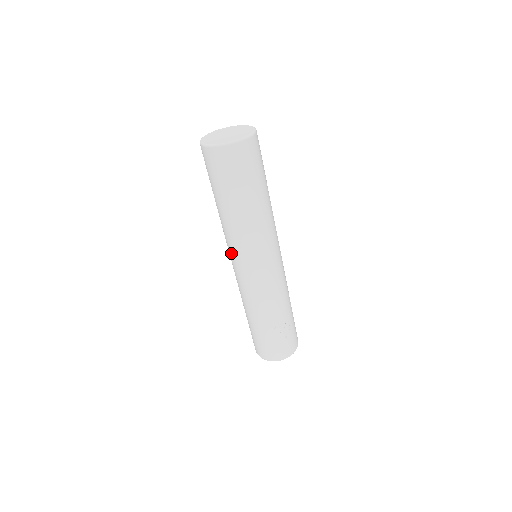
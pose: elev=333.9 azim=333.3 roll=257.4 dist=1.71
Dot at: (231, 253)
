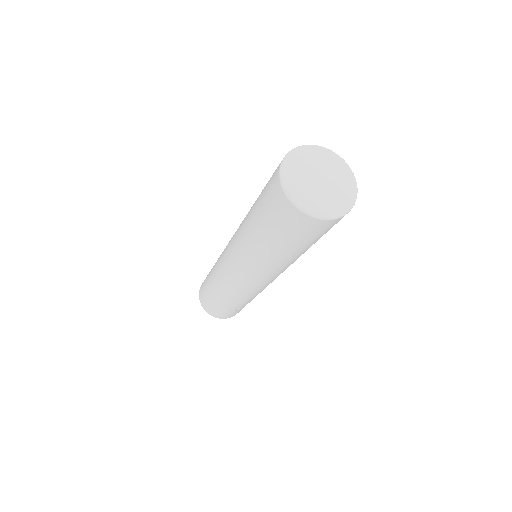
Dot at: (242, 269)
